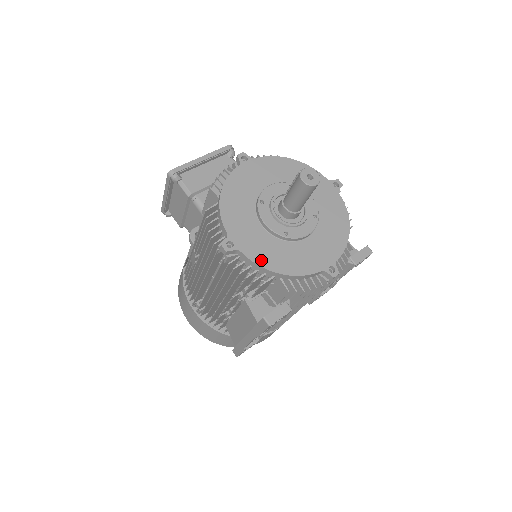
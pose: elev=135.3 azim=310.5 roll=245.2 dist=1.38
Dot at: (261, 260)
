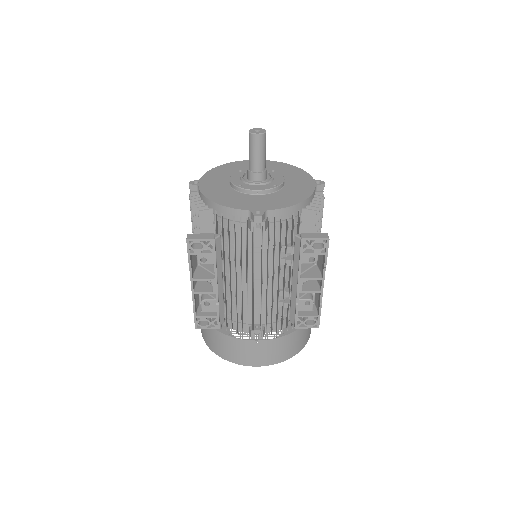
Dot at: (208, 193)
